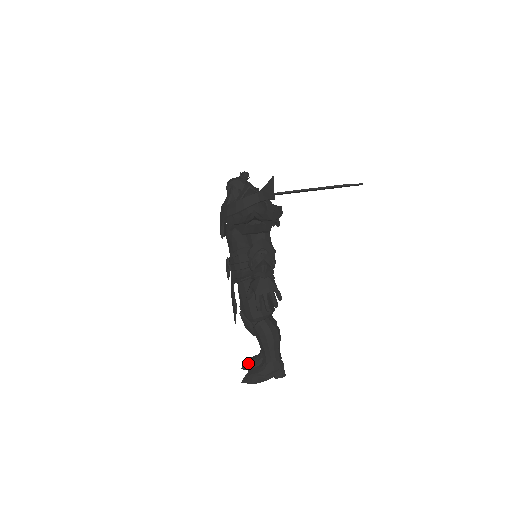
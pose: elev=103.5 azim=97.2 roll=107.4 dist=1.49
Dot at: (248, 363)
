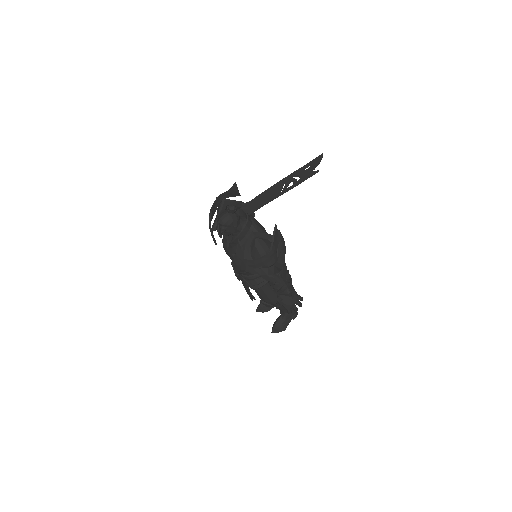
Dot at: (261, 308)
